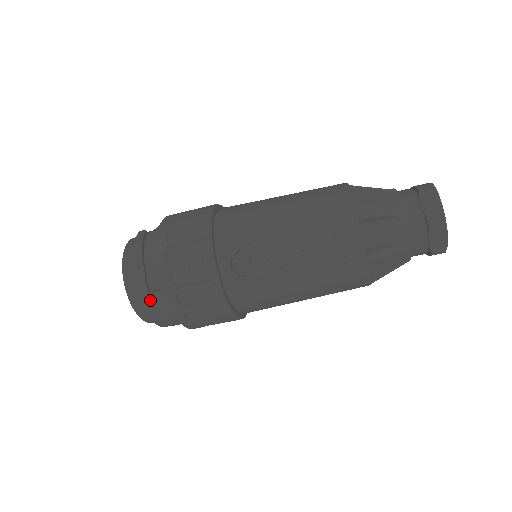
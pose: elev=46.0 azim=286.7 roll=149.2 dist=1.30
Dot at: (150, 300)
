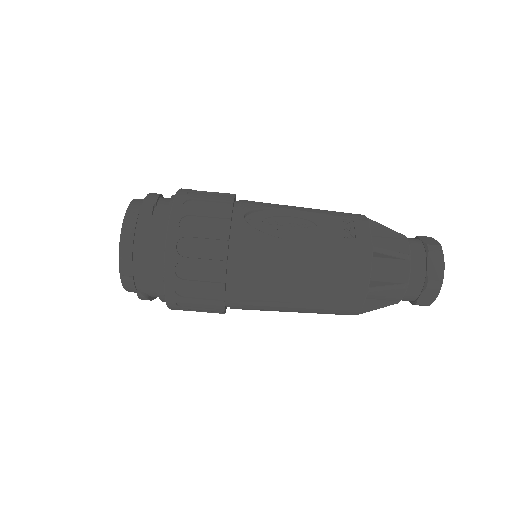
Dot at: (148, 222)
